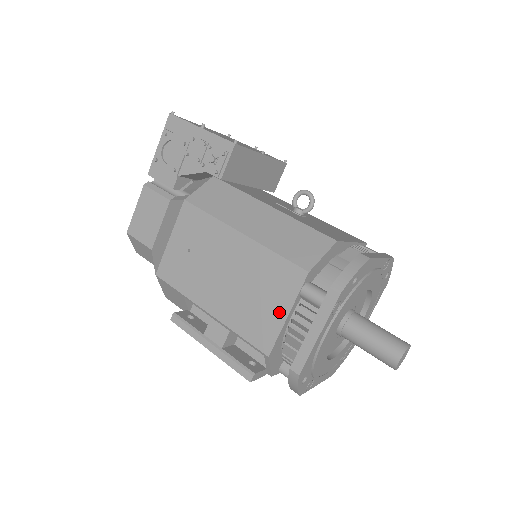
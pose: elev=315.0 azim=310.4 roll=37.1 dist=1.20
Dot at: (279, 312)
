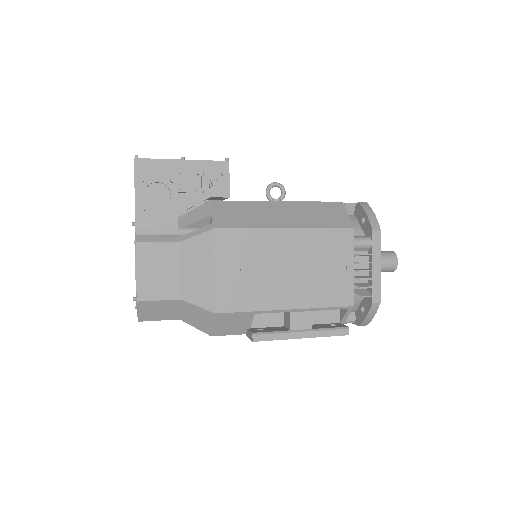
Dot at: (348, 268)
